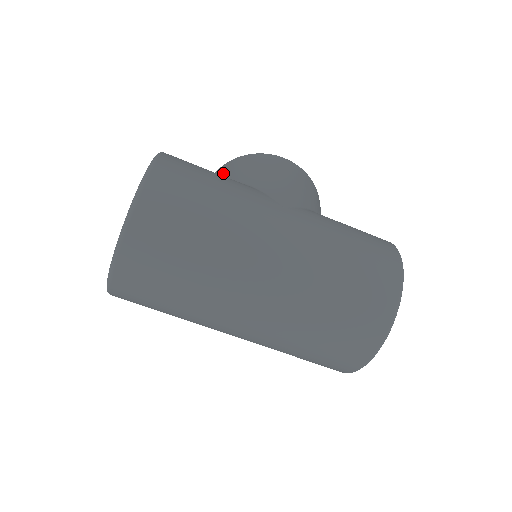
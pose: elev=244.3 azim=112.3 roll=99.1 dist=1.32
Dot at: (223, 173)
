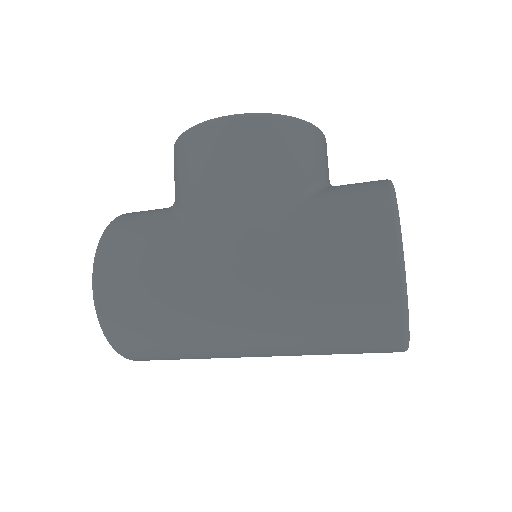
Dot at: occluded
